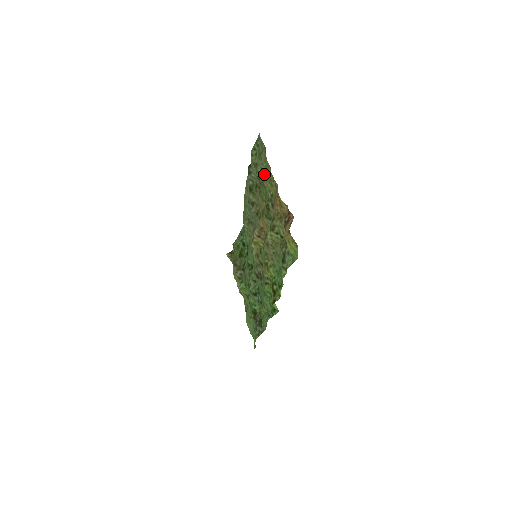
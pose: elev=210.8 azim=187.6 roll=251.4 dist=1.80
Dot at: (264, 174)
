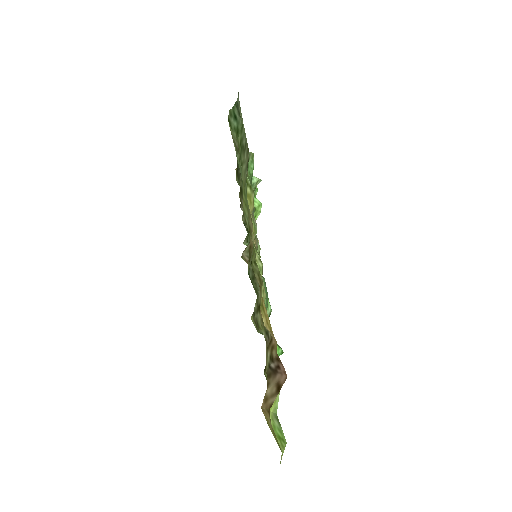
Dot at: occluded
